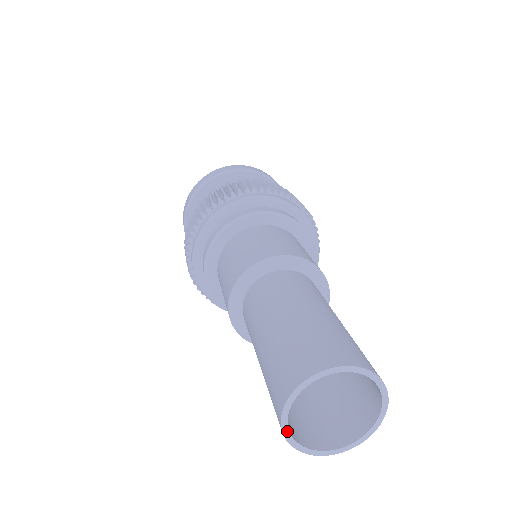
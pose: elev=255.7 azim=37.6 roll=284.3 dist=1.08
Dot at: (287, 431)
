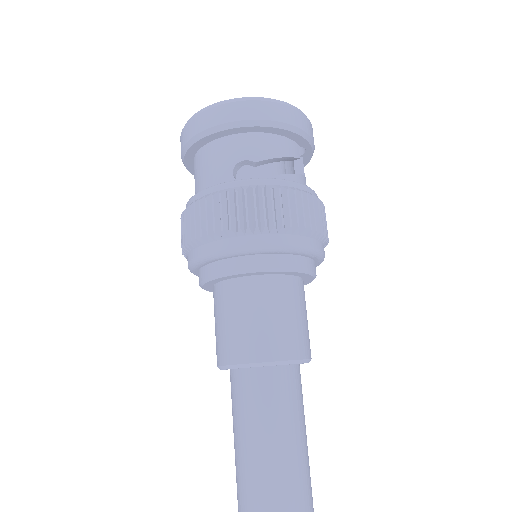
Dot at: out of frame
